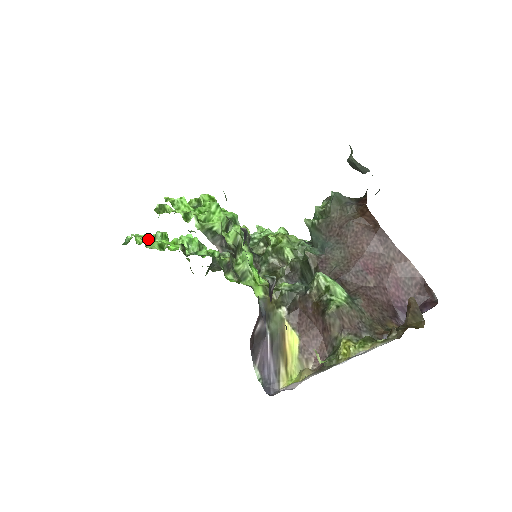
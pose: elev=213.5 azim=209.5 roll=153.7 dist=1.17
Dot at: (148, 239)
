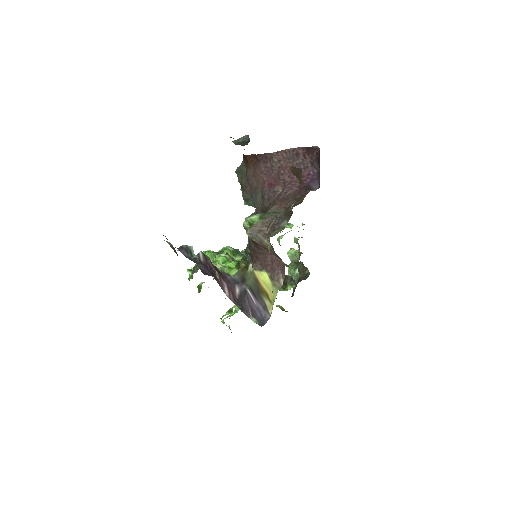
Dot at: (230, 315)
